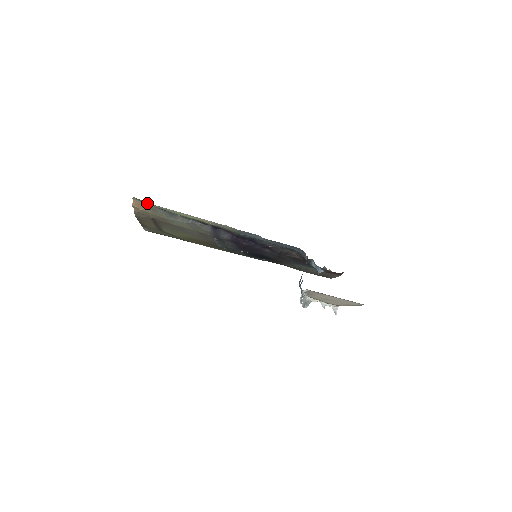
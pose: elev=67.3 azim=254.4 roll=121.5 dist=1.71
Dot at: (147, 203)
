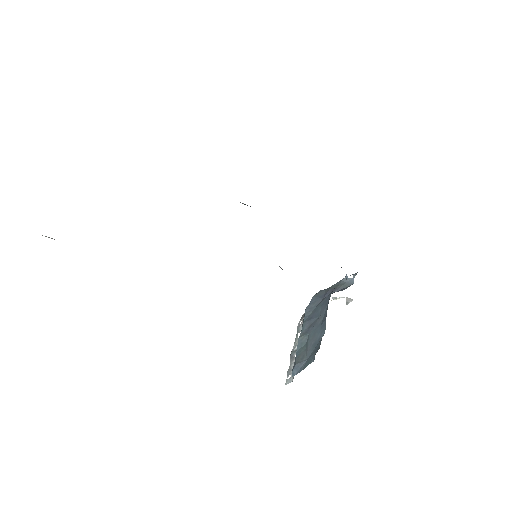
Dot at: occluded
